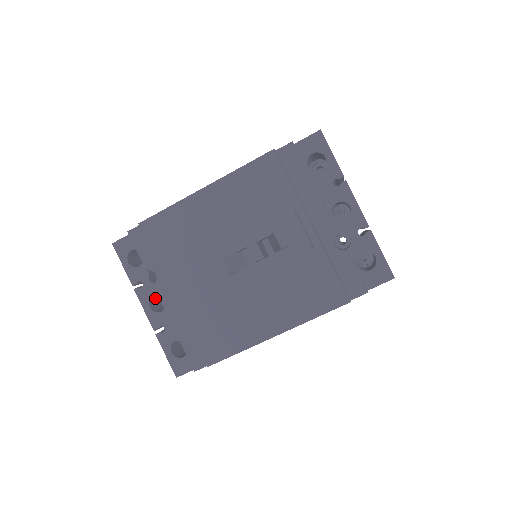
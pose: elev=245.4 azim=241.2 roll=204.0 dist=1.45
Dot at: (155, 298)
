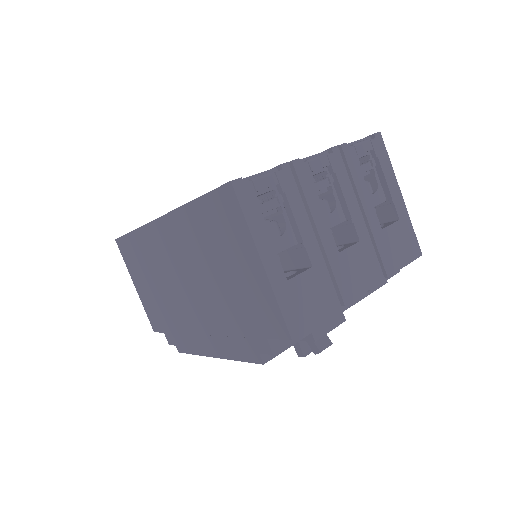
Dot at: occluded
